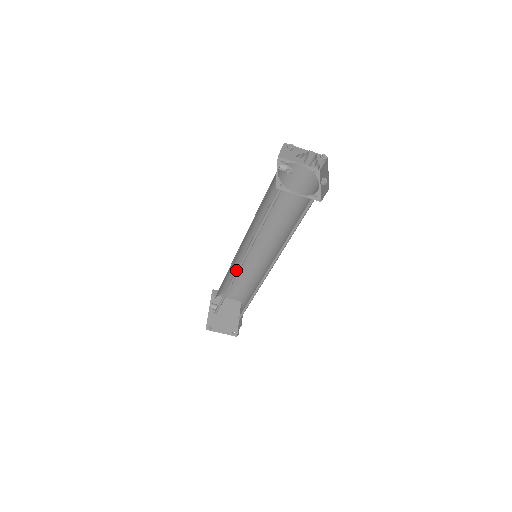
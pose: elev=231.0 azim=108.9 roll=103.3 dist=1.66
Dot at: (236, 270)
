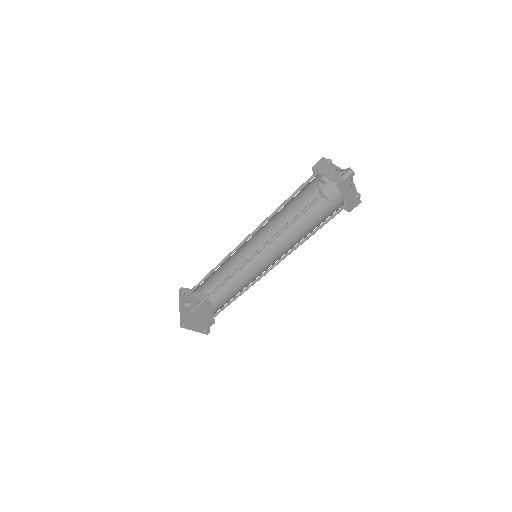
Dot at: (237, 268)
